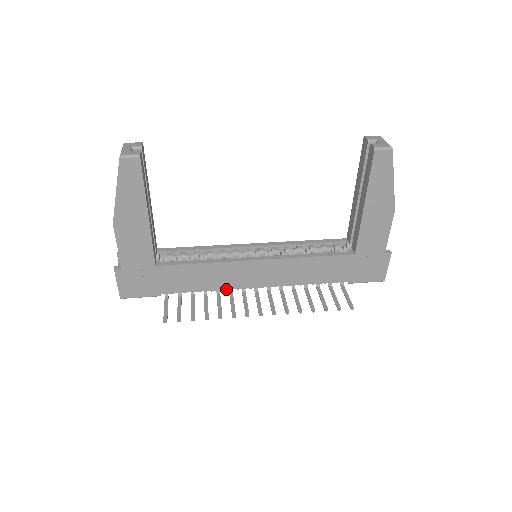
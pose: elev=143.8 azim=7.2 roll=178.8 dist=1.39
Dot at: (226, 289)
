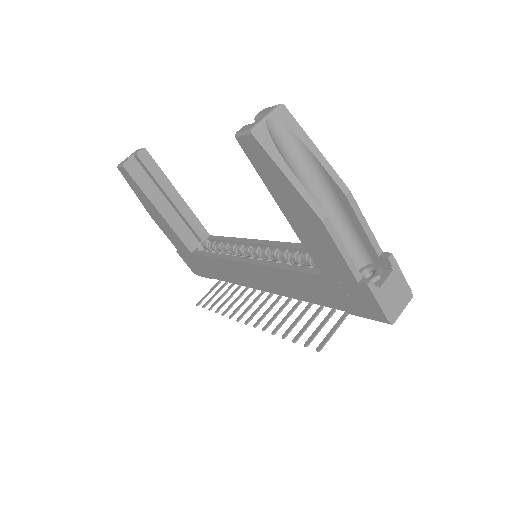
Dot at: (244, 285)
